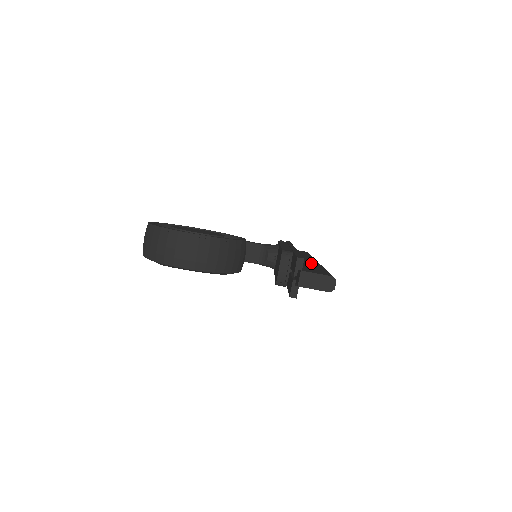
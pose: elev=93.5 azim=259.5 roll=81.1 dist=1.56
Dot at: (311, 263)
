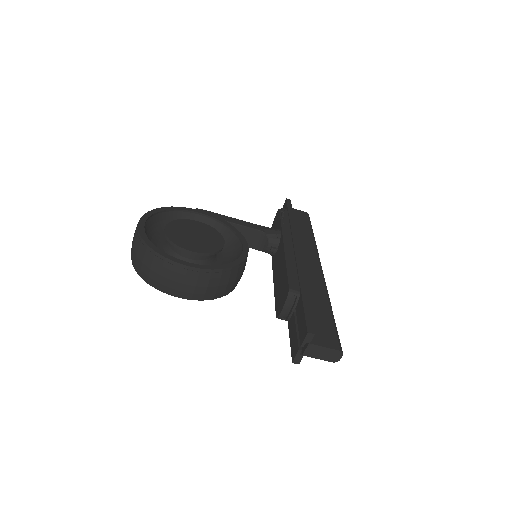
Dot at: (316, 286)
